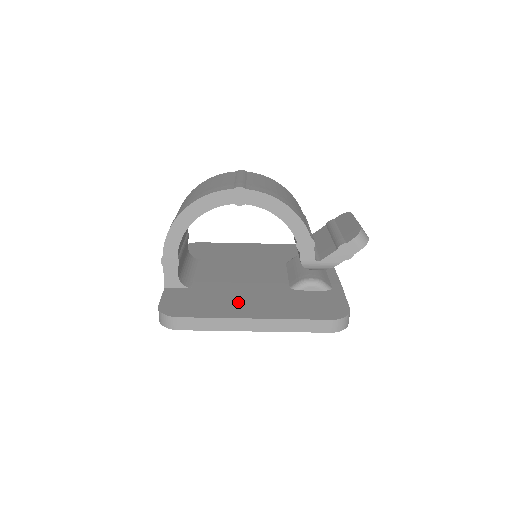
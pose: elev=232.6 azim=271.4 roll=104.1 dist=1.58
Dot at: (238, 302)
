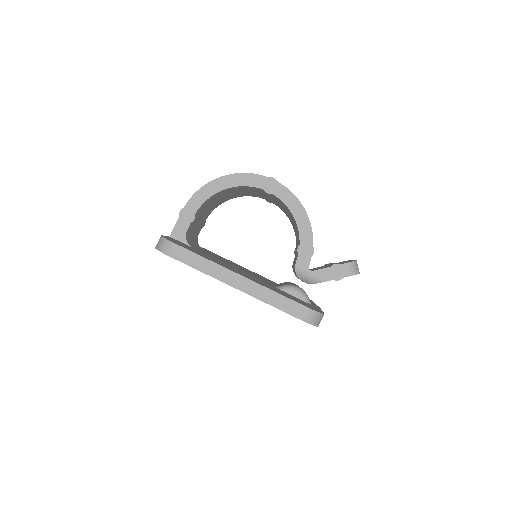
Dot at: (229, 267)
